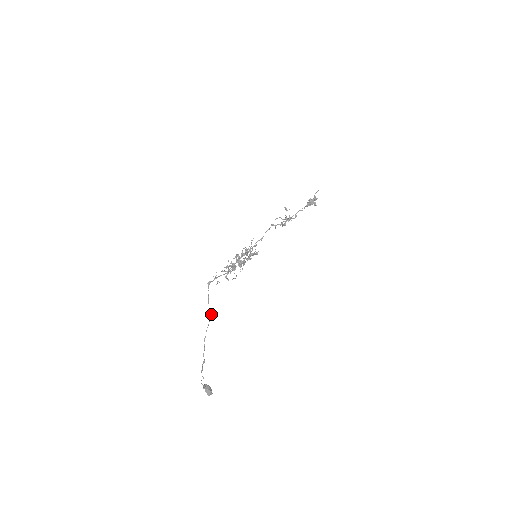
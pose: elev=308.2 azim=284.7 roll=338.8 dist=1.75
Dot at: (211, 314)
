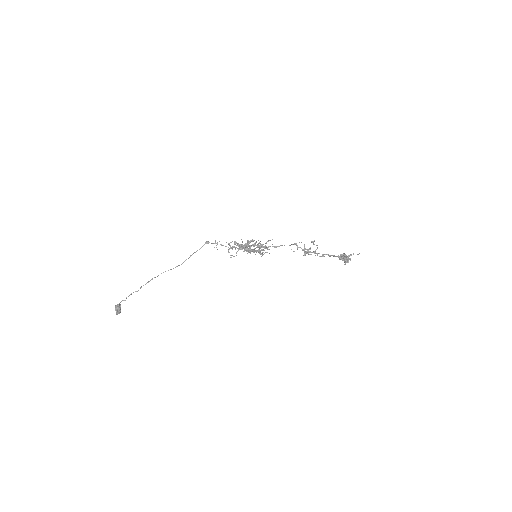
Dot at: occluded
